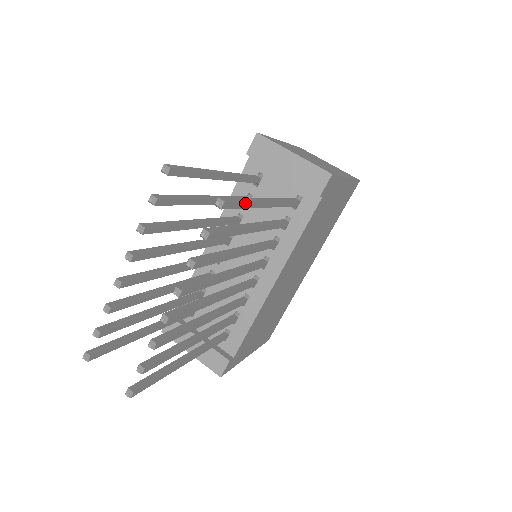
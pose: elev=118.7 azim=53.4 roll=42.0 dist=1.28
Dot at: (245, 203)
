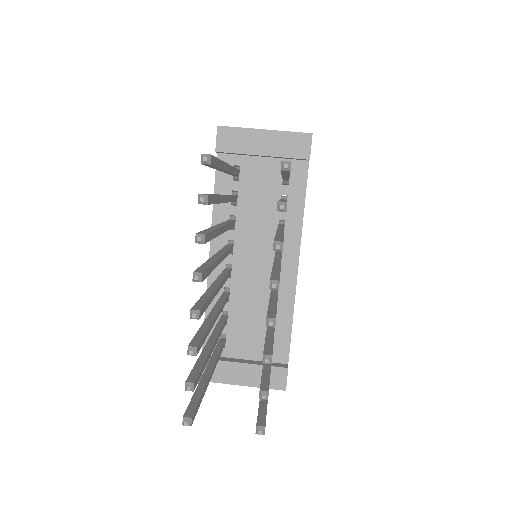
Dot at: occluded
